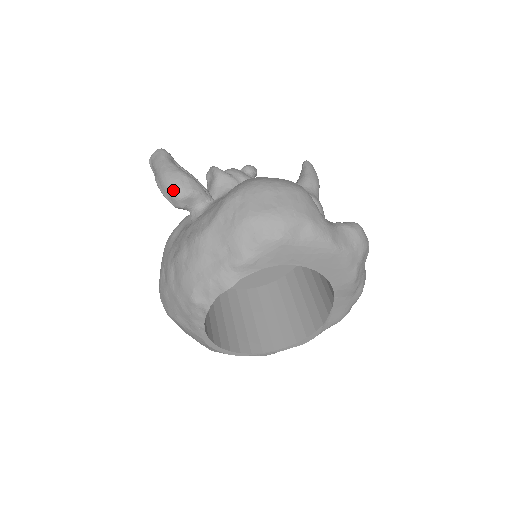
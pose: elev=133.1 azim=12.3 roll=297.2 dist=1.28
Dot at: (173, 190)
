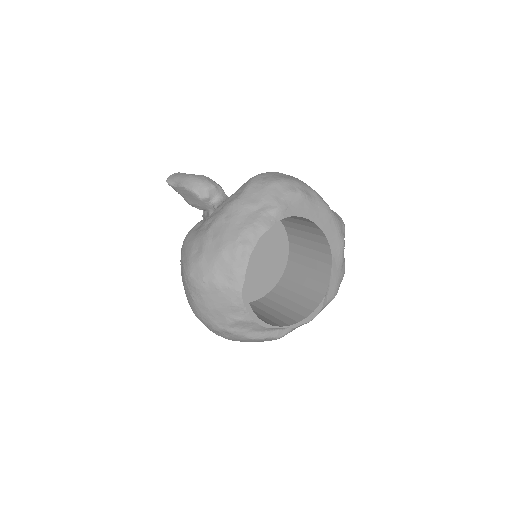
Dot at: (202, 183)
